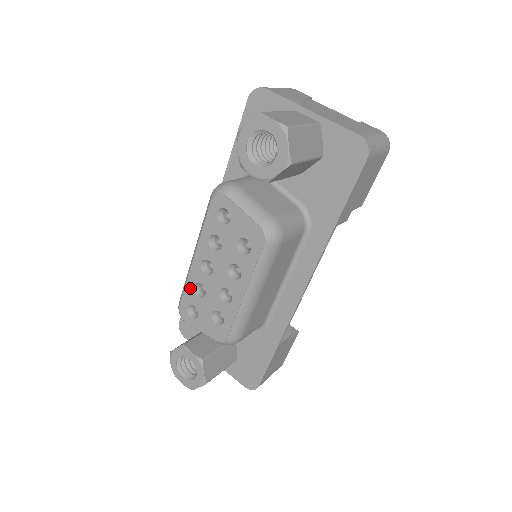
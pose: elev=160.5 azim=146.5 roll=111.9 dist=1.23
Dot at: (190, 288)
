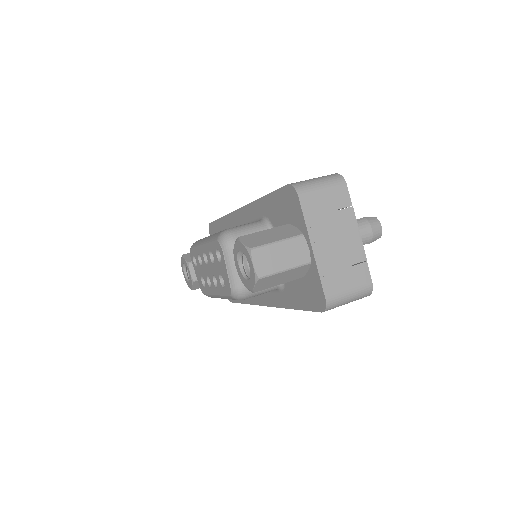
Dot at: (196, 252)
